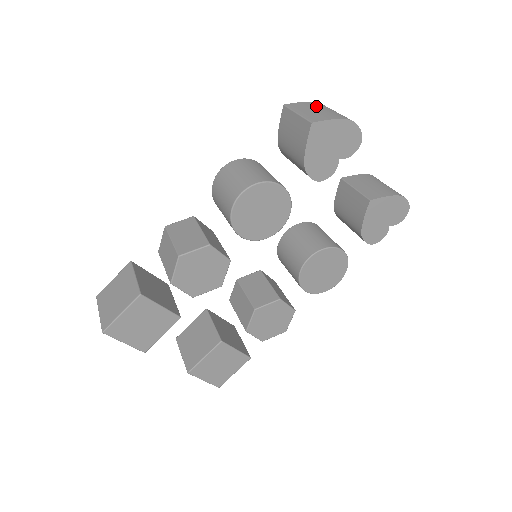
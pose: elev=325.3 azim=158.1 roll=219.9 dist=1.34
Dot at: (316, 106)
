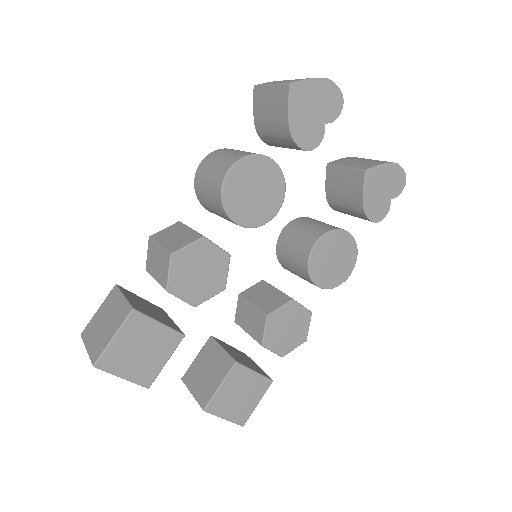
Dot at: occluded
